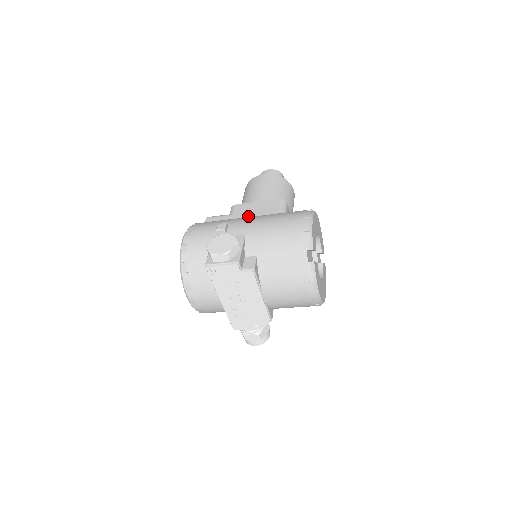
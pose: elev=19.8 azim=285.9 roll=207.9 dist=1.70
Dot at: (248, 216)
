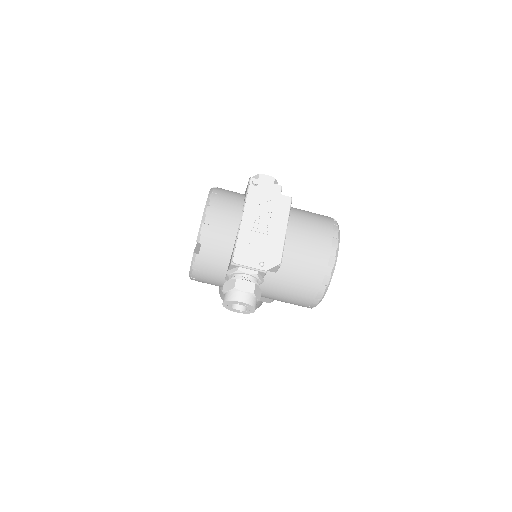
Dot at: occluded
